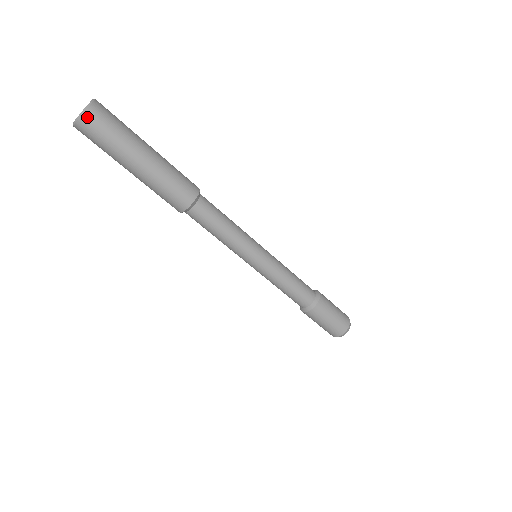
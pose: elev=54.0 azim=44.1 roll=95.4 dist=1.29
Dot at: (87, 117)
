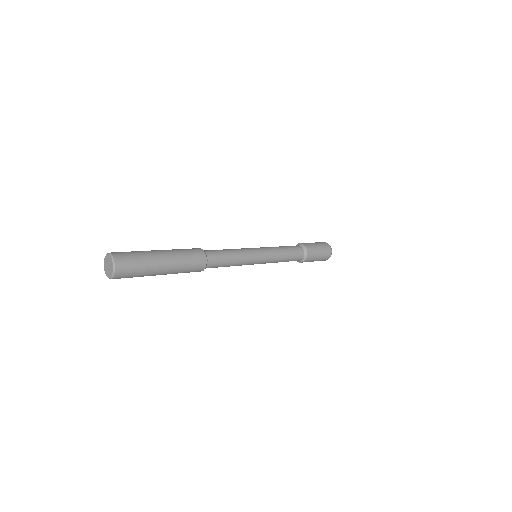
Dot at: (117, 275)
